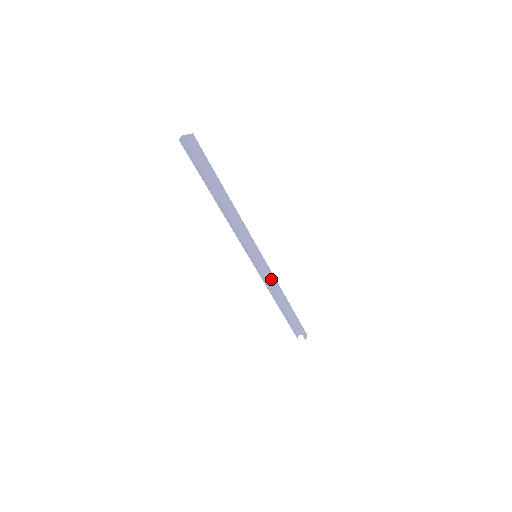
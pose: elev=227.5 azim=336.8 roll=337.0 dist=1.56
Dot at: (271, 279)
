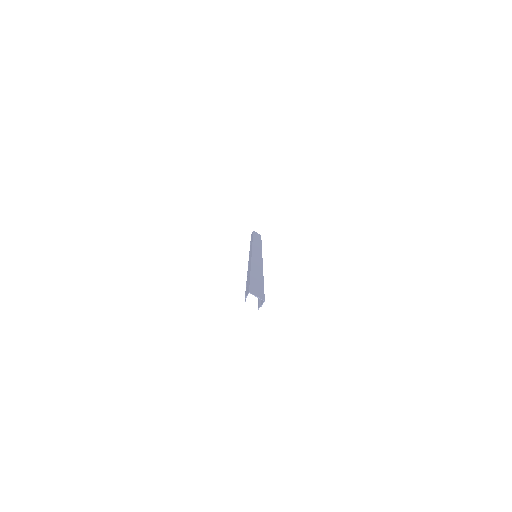
Dot at: occluded
